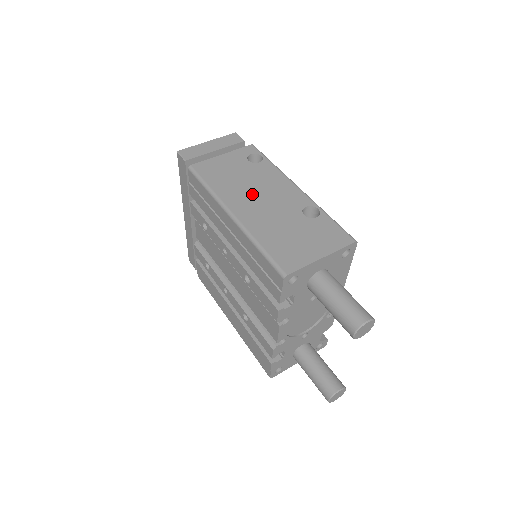
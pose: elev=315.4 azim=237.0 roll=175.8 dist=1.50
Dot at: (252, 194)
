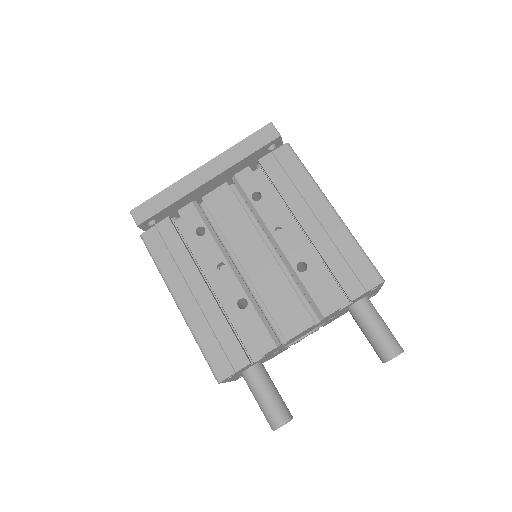
Dot at: occluded
